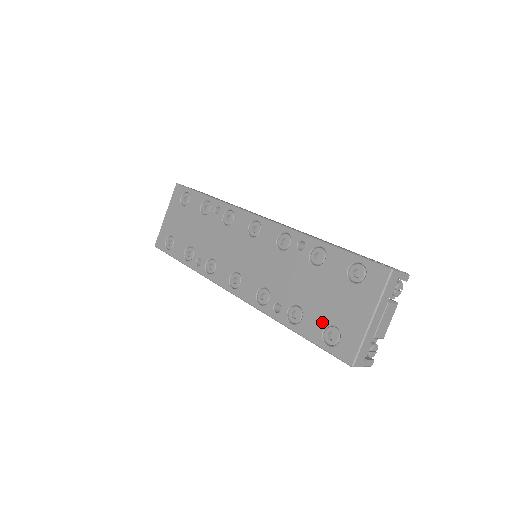
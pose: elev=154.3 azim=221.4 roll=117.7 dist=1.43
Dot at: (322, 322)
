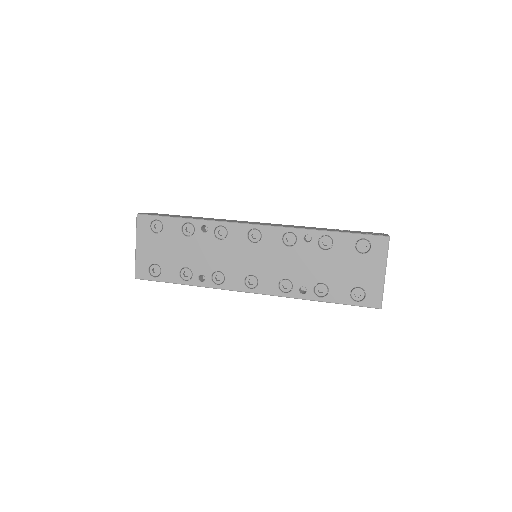
Dot at: (347, 288)
